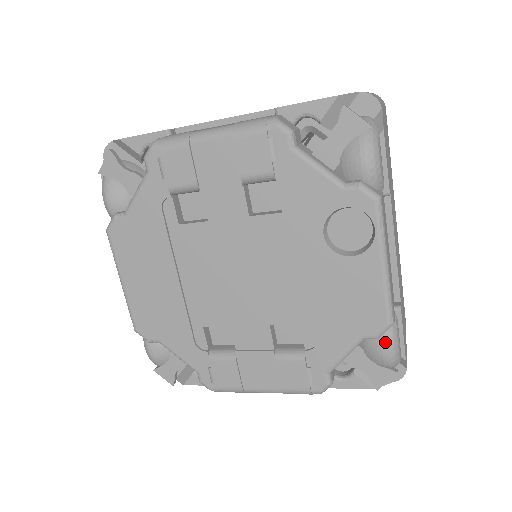
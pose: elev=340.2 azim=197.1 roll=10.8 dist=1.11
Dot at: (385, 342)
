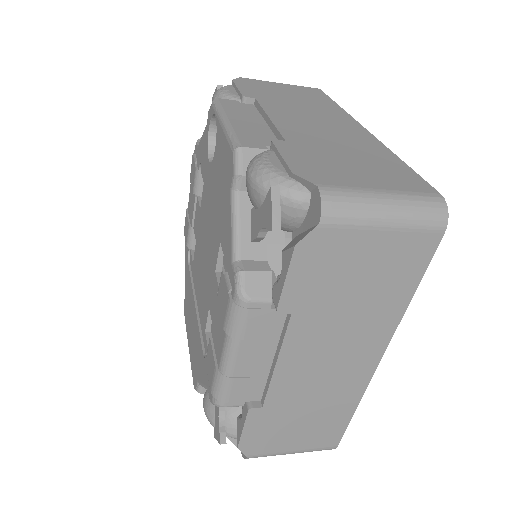
Dot at: (247, 171)
